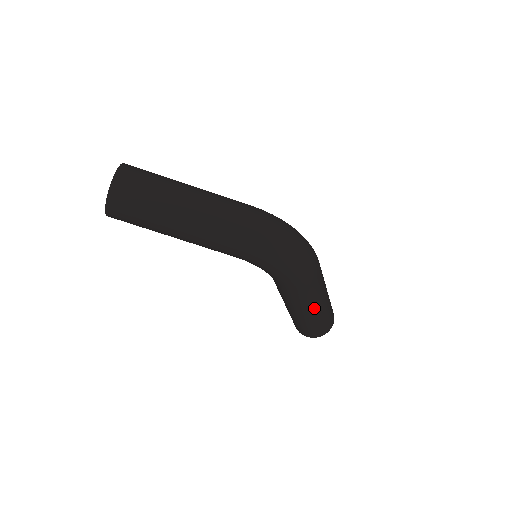
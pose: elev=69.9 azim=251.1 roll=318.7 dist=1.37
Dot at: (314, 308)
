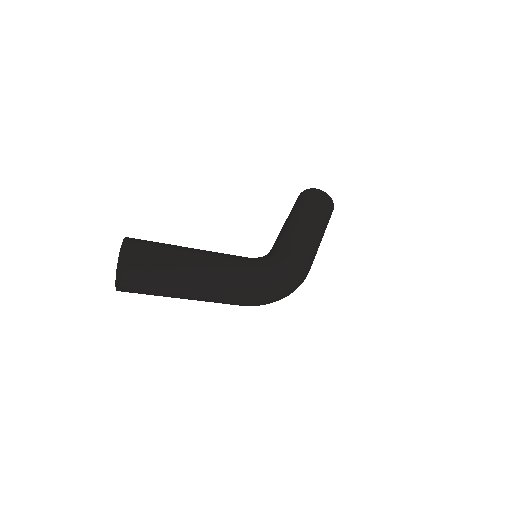
Dot at: occluded
